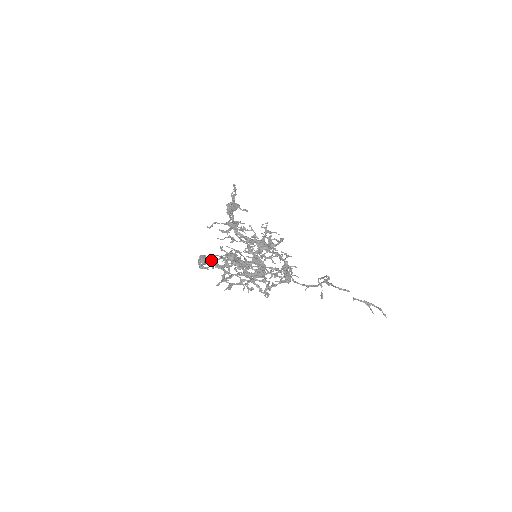
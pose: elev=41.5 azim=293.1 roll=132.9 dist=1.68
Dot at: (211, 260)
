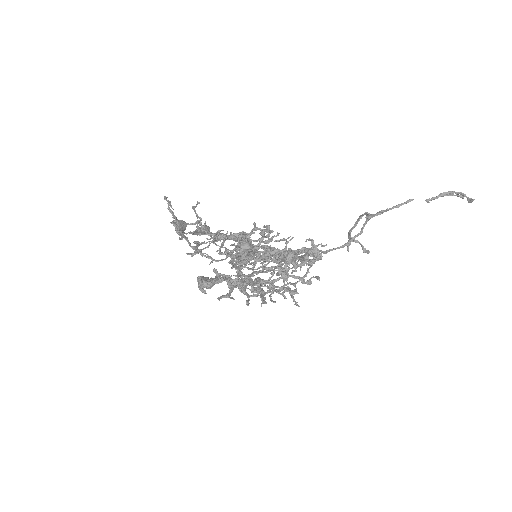
Dot at: (215, 277)
